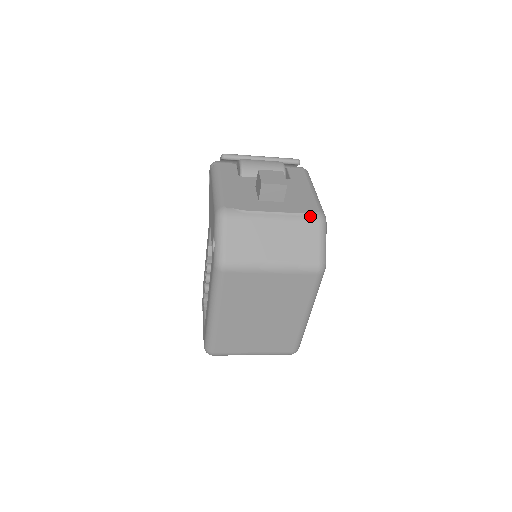
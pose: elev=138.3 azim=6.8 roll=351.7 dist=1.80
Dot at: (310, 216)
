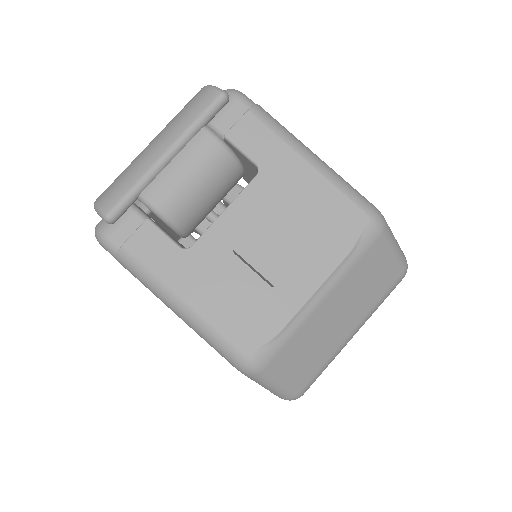
Dot at: (364, 241)
